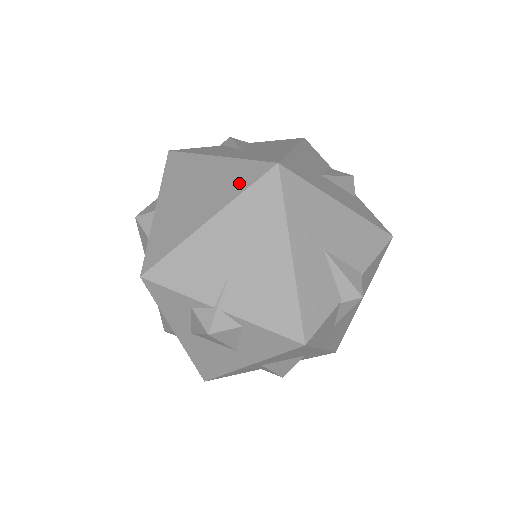
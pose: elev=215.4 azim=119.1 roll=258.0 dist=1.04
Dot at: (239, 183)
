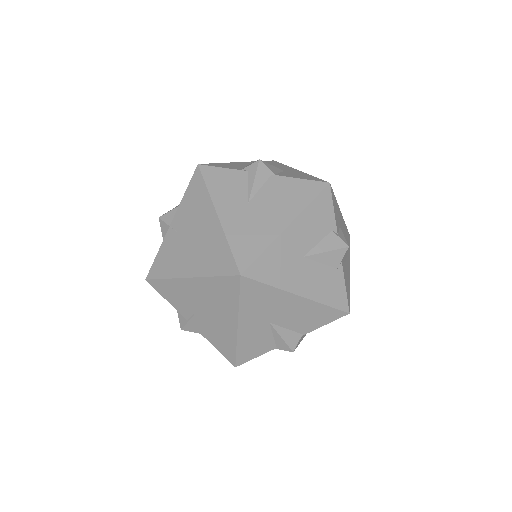
Dot at: (215, 265)
